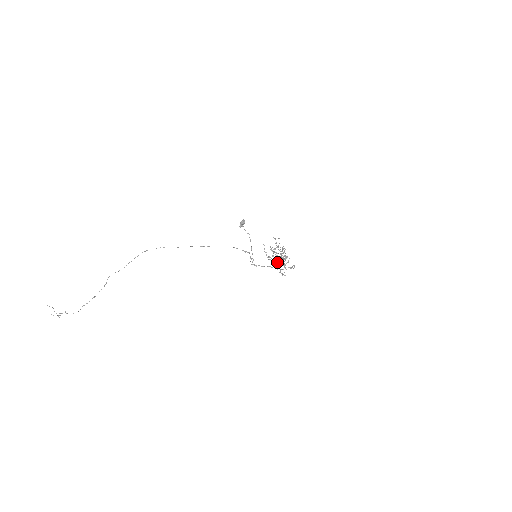
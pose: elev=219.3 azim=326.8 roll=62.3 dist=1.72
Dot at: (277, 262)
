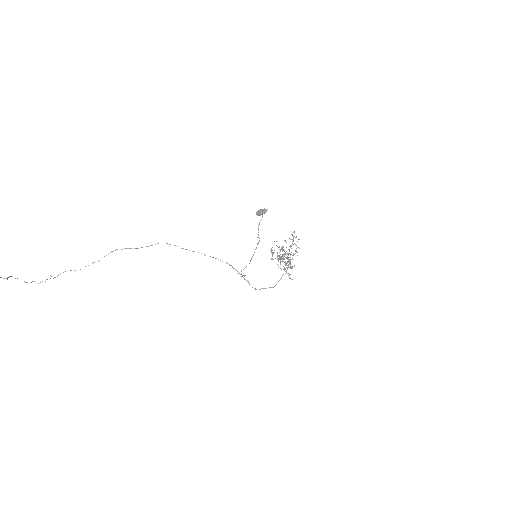
Dot at: (280, 258)
